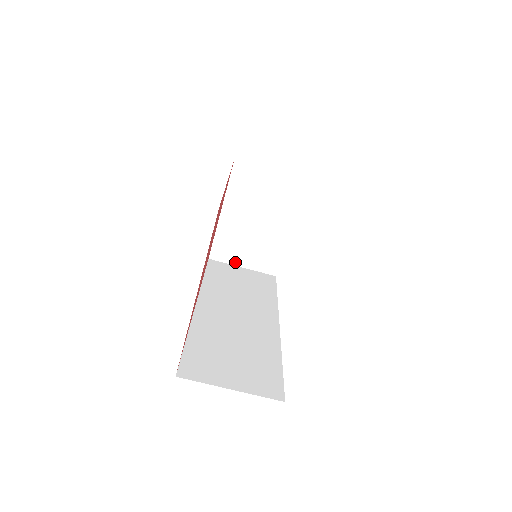
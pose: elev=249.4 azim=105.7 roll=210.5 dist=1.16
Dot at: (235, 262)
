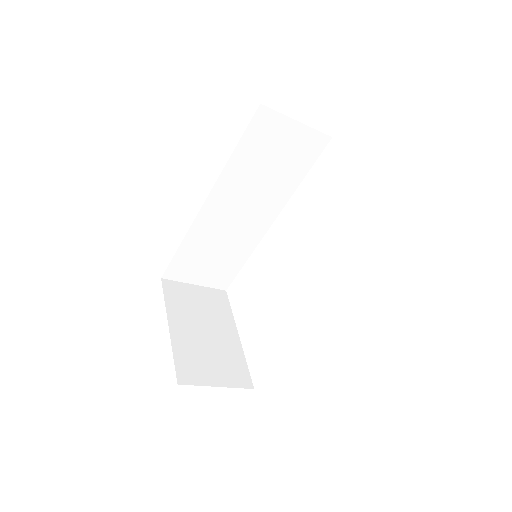
Dot at: (291, 119)
